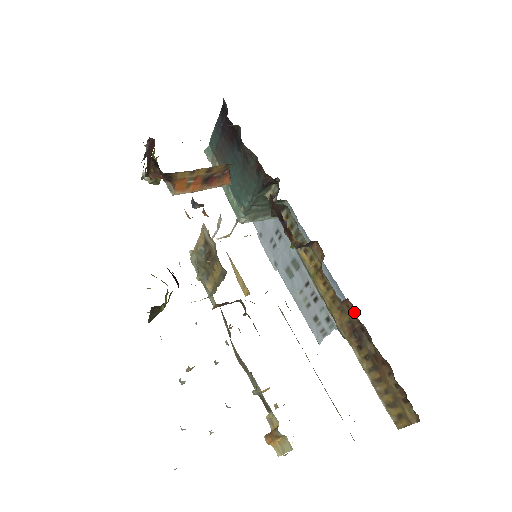
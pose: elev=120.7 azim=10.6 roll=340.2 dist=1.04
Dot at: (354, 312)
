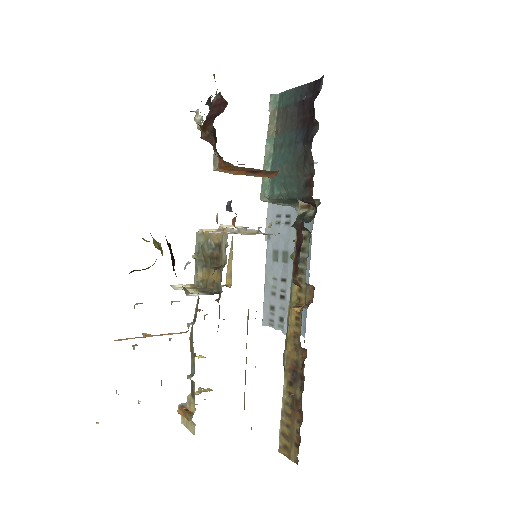
Dot at: (304, 366)
